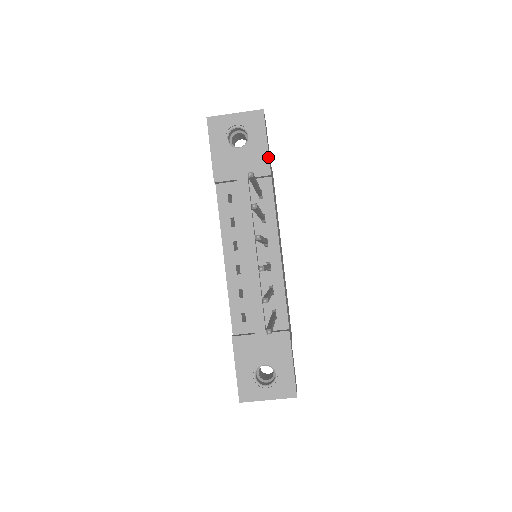
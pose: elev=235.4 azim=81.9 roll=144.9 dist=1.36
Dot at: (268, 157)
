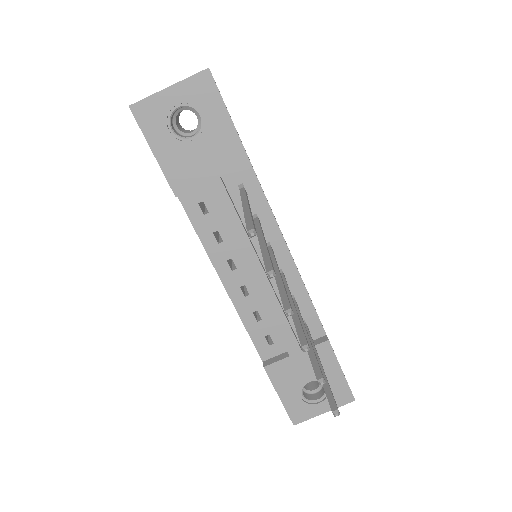
Dot at: (239, 139)
